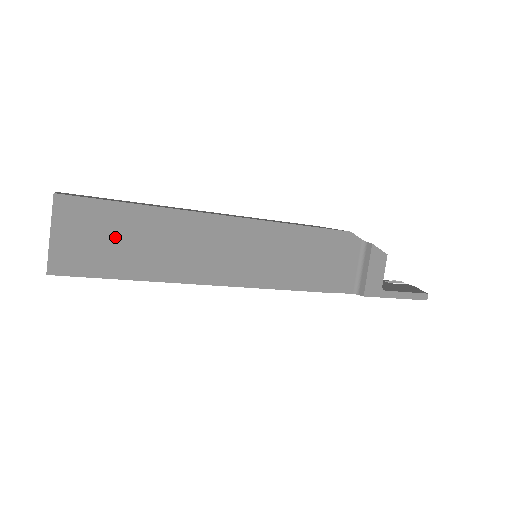
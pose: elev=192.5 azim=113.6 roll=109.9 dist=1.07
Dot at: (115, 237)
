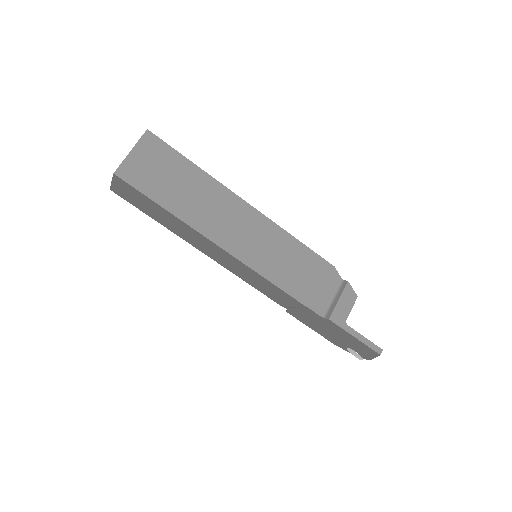
Dot at: (170, 176)
